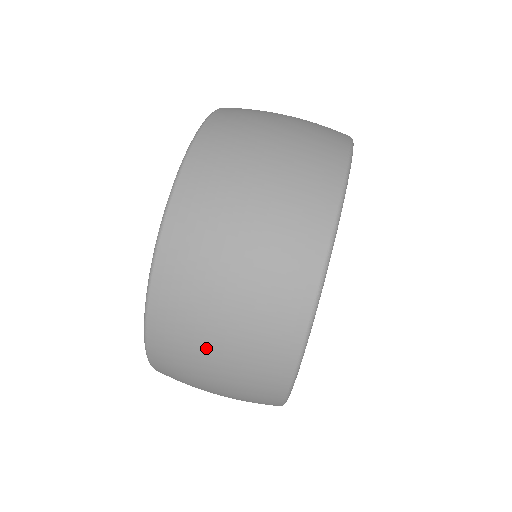
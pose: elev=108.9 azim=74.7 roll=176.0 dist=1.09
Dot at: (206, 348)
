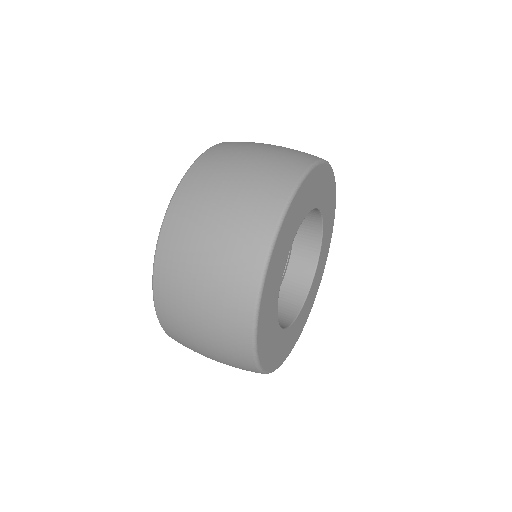
Dot at: (207, 221)
